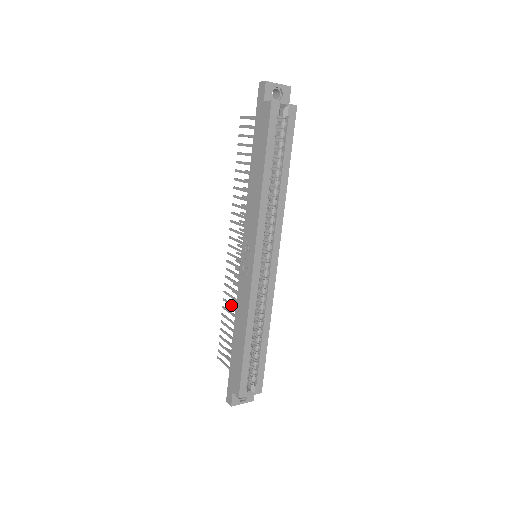
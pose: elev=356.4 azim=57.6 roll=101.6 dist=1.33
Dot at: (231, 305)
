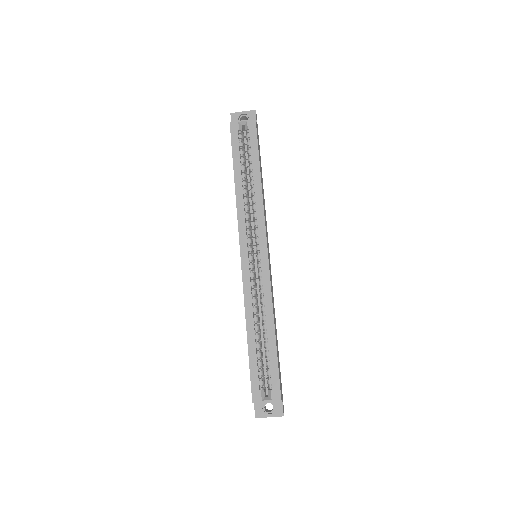
Dot at: occluded
